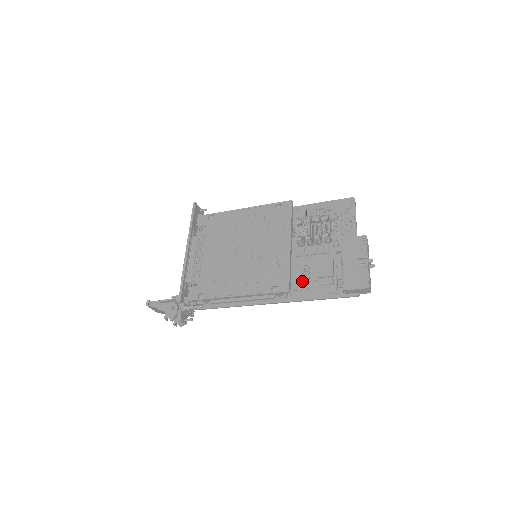
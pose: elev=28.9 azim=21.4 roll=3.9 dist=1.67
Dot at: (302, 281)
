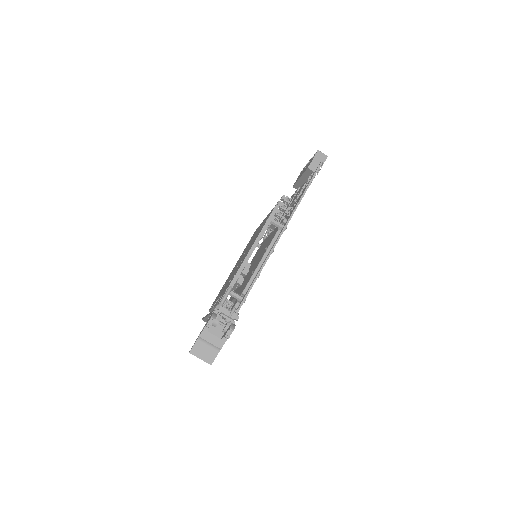
Dot at: (290, 212)
